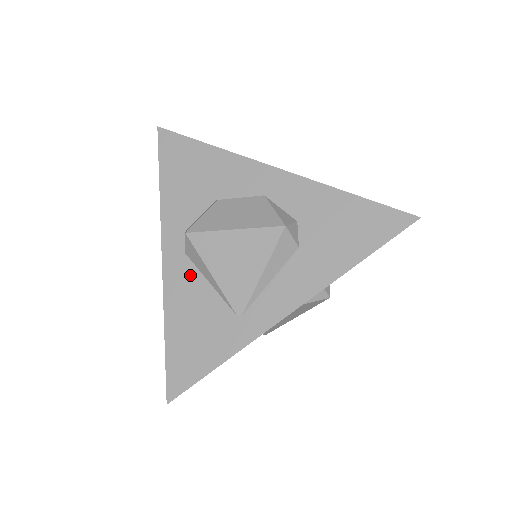
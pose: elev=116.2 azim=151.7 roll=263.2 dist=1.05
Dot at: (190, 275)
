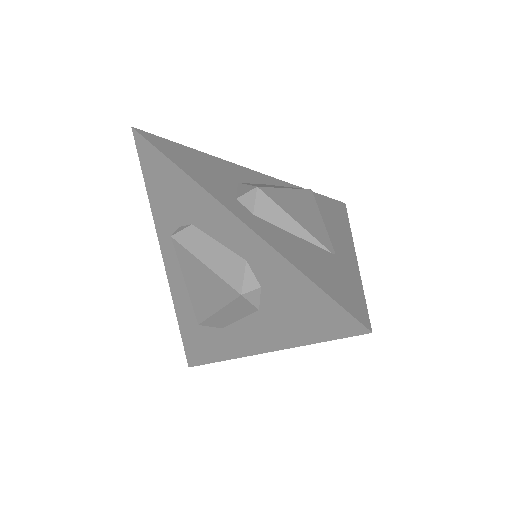
Dot at: (274, 229)
